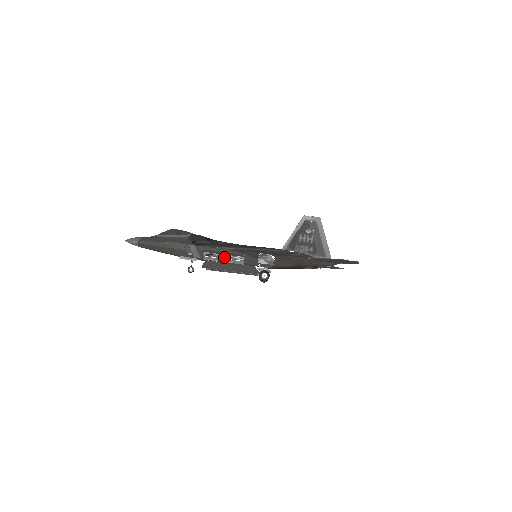
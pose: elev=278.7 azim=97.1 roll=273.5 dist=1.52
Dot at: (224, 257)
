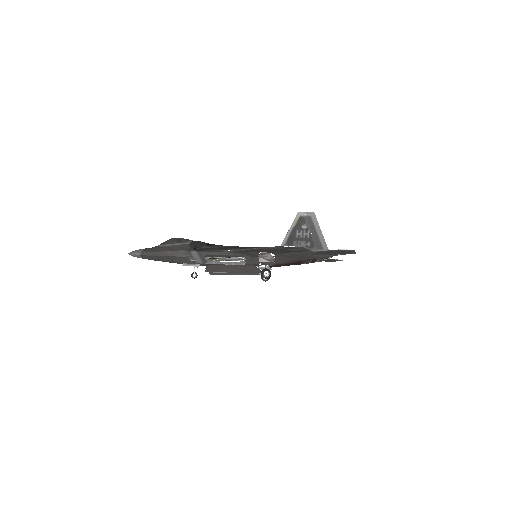
Dot at: (225, 260)
